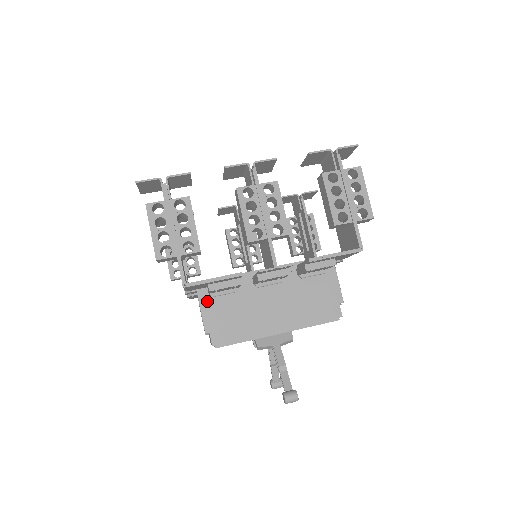
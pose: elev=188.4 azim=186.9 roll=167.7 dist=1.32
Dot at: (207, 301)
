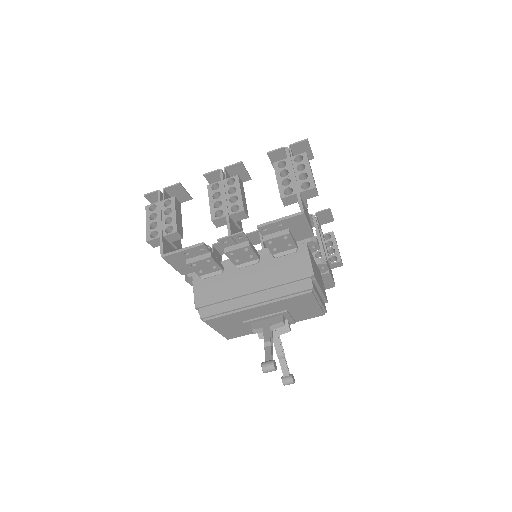
Dot at: (199, 283)
